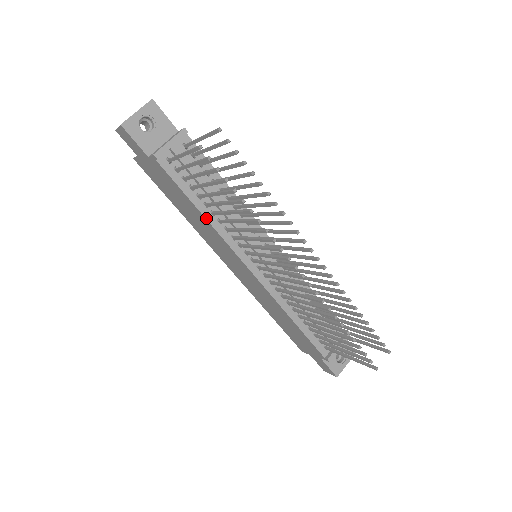
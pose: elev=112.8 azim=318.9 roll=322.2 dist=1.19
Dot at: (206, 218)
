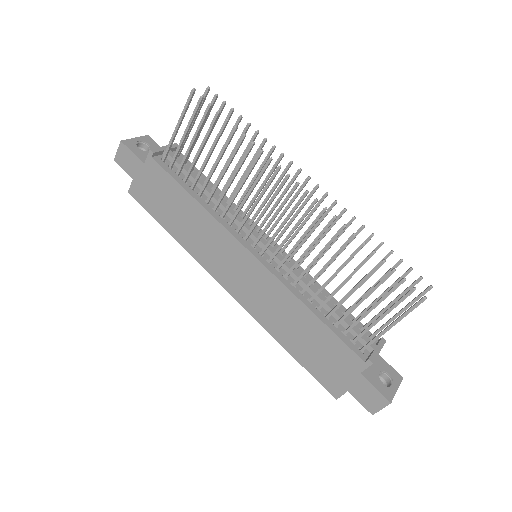
Dot at: (201, 204)
